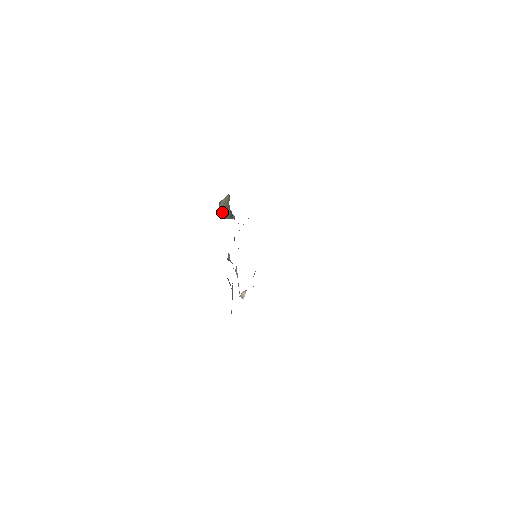
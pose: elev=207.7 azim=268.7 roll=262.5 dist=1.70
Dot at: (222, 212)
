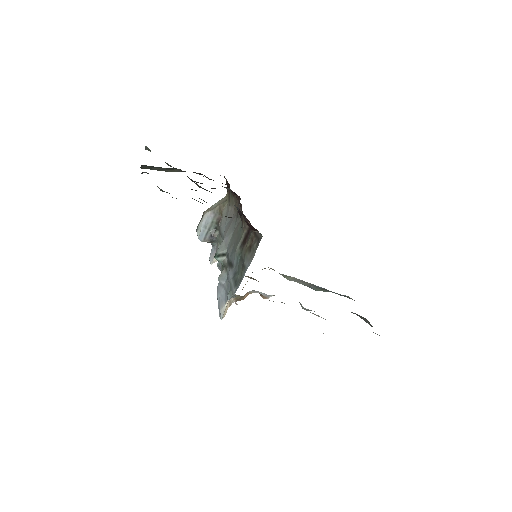
Dot at: (204, 224)
